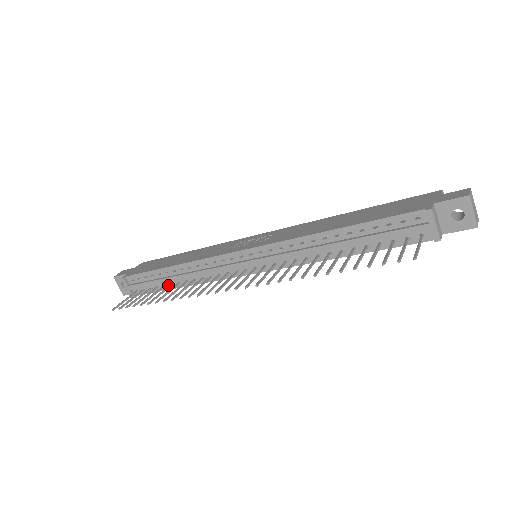
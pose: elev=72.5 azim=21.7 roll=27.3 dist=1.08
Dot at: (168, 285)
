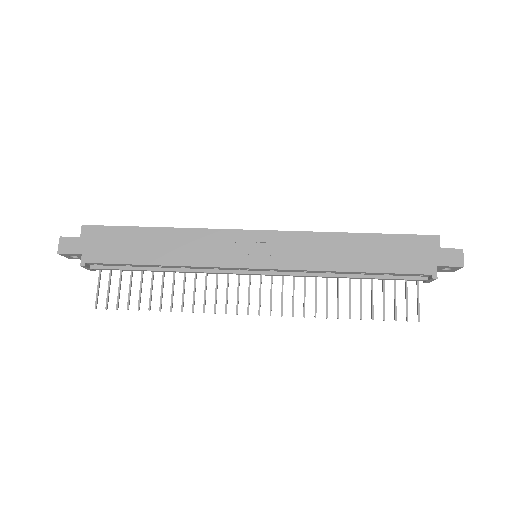
Dot at: occluded
